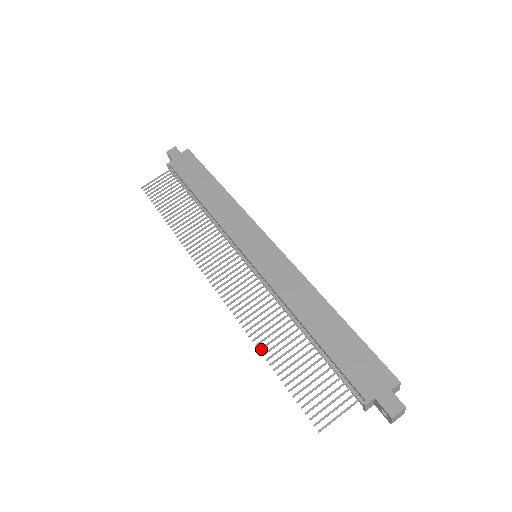
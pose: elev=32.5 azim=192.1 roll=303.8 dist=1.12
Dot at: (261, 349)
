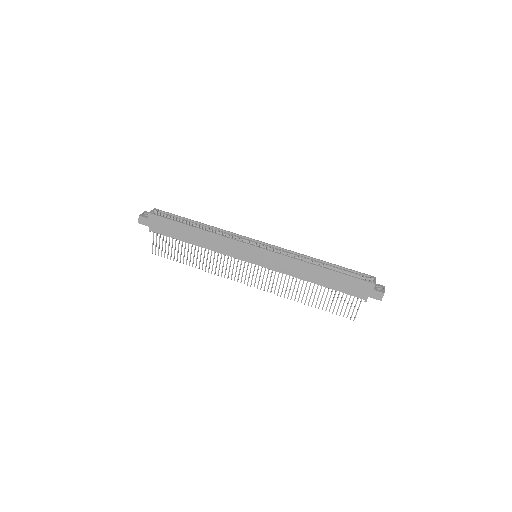
Dot at: occluded
